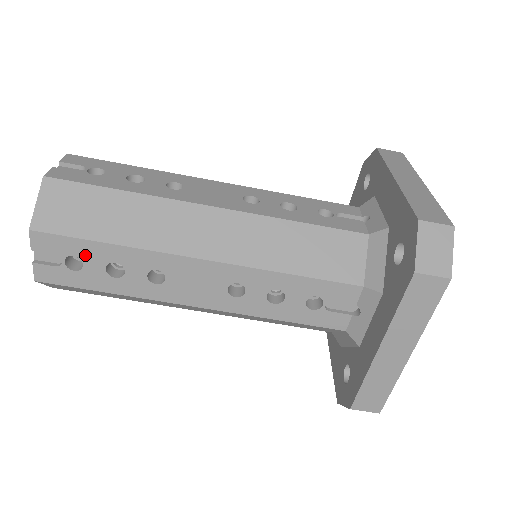
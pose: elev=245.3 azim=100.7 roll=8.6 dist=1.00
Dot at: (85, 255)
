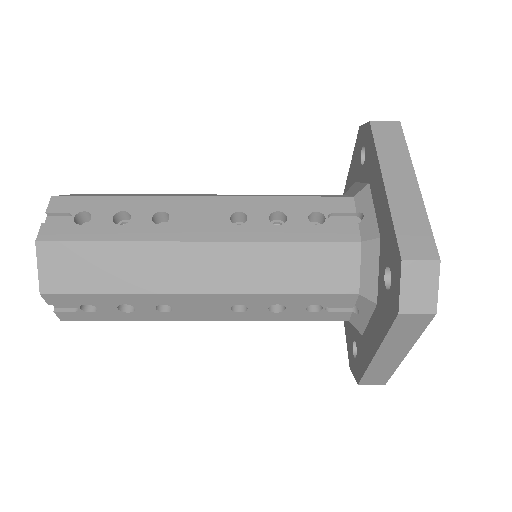
Dot at: (96, 303)
